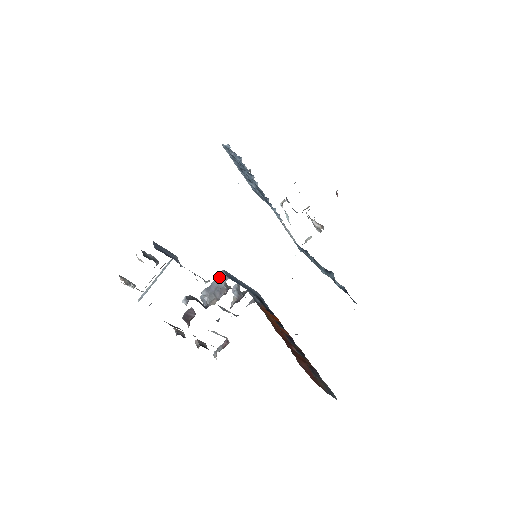
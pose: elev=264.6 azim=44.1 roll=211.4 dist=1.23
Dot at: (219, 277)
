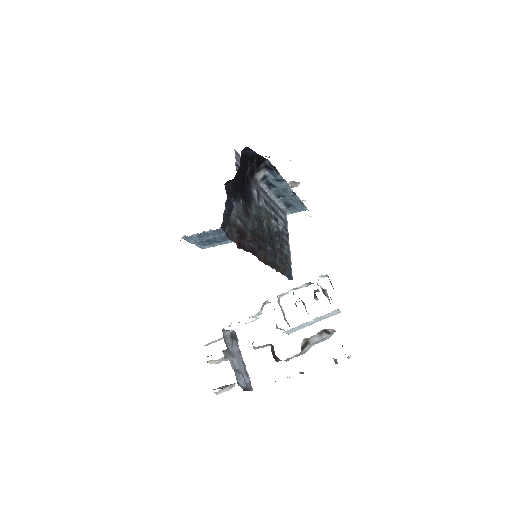
Dot at: occluded
